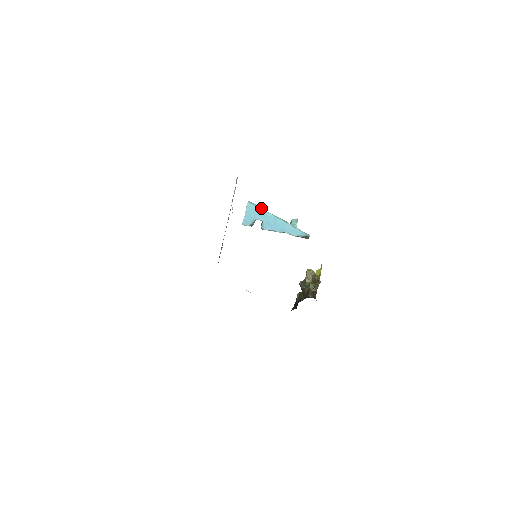
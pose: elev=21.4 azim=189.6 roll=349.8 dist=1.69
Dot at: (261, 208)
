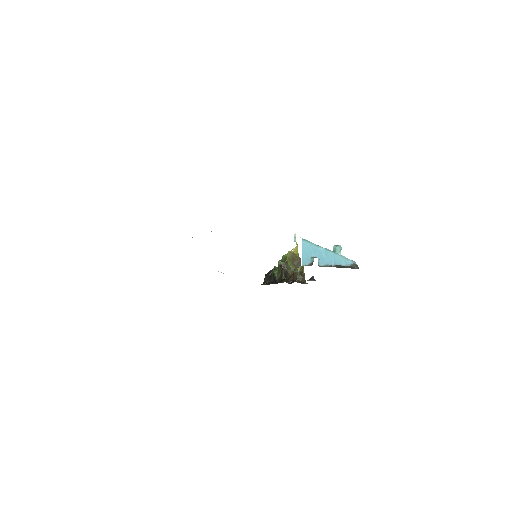
Dot at: (313, 243)
